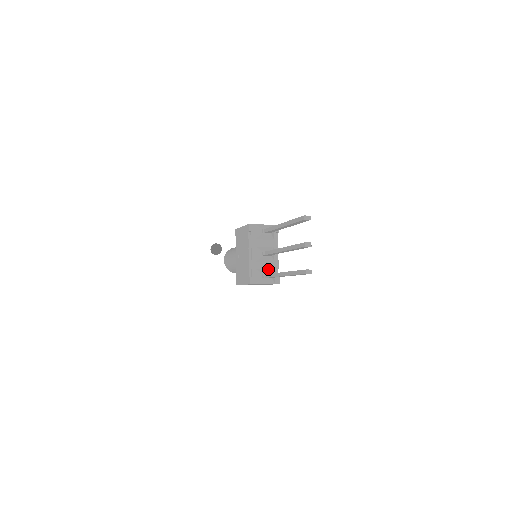
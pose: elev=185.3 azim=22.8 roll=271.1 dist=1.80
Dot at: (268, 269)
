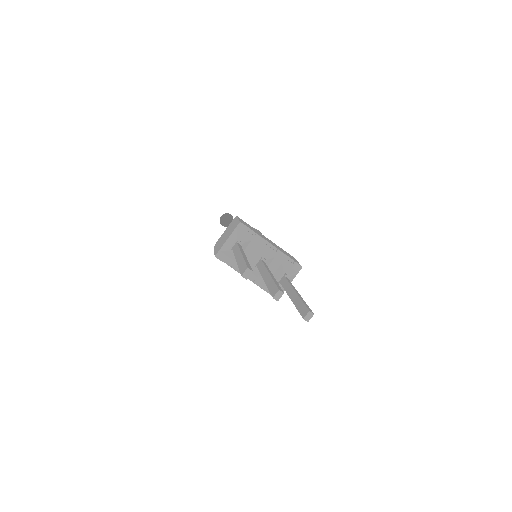
Dot at: (277, 269)
